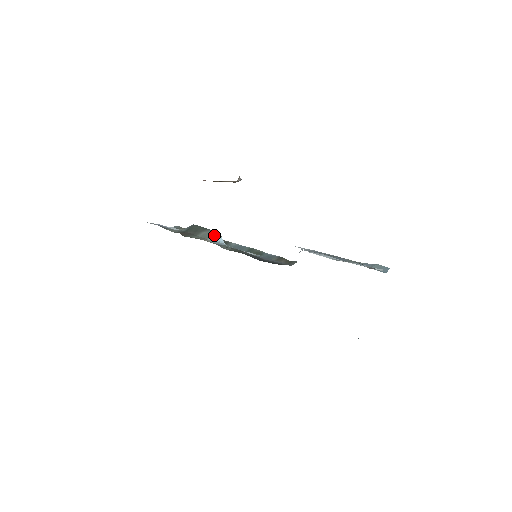
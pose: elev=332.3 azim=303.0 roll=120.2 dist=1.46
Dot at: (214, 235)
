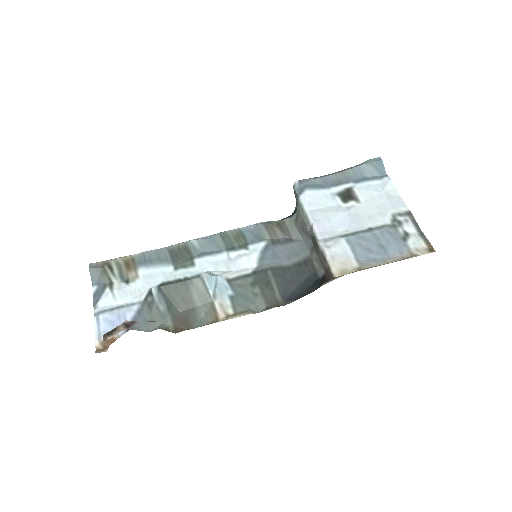
Dot at: (208, 286)
